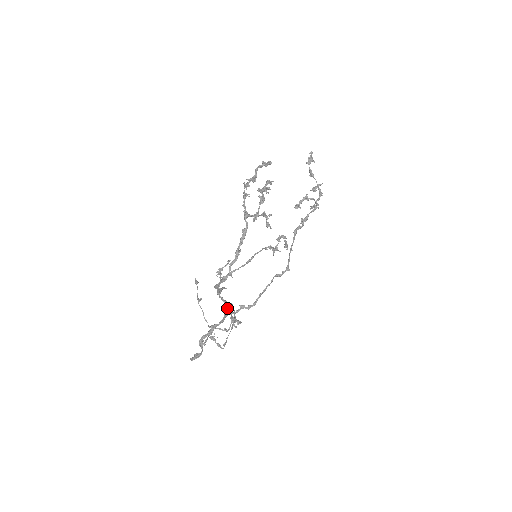
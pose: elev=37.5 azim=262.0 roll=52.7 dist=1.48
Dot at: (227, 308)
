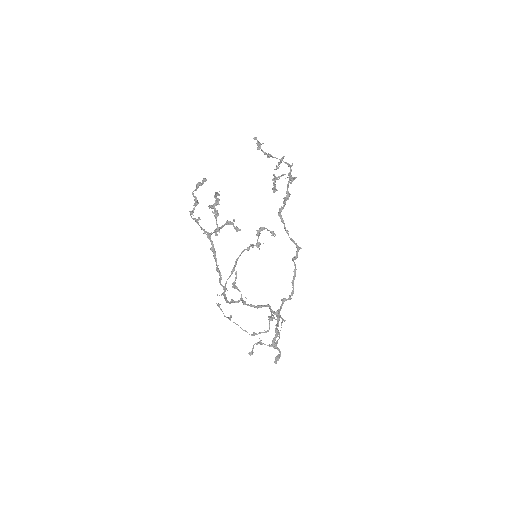
Dot at: occluded
